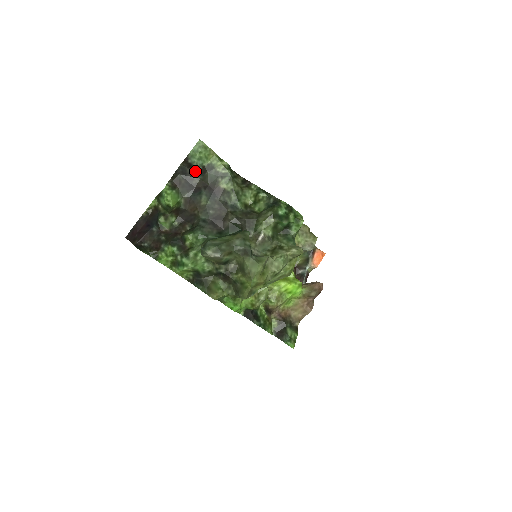
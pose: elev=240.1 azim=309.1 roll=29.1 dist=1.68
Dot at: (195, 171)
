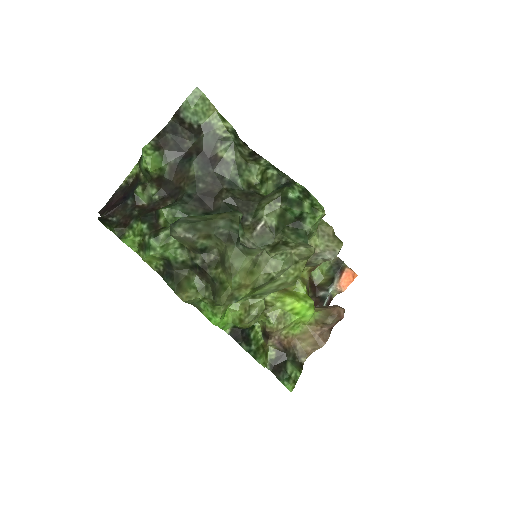
Dot at: (188, 131)
